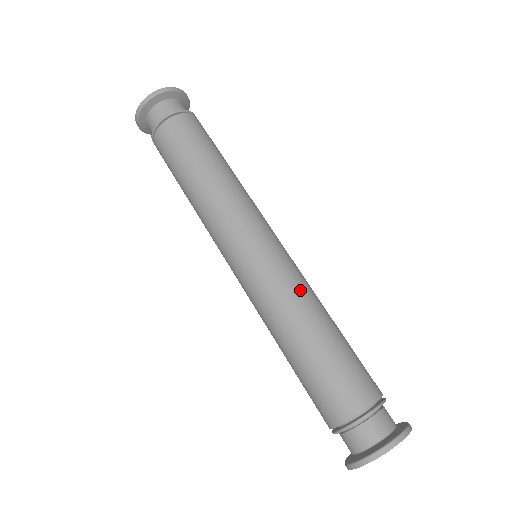
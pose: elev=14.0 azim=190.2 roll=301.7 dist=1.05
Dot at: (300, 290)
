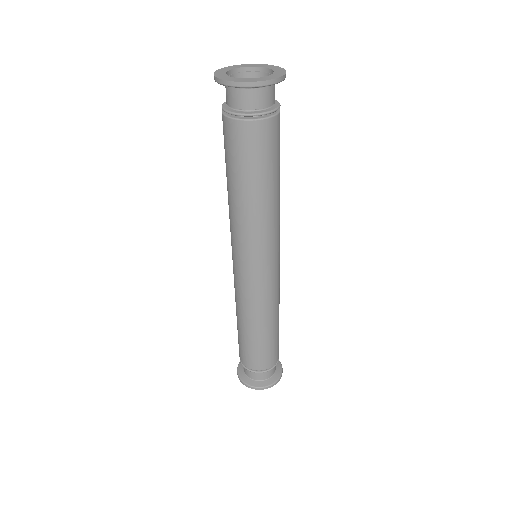
Dot at: (278, 298)
